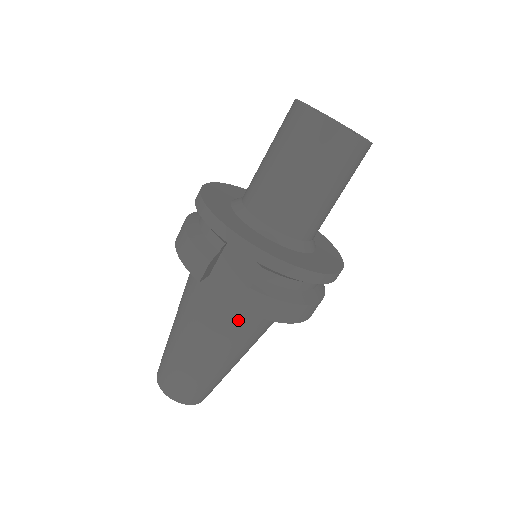
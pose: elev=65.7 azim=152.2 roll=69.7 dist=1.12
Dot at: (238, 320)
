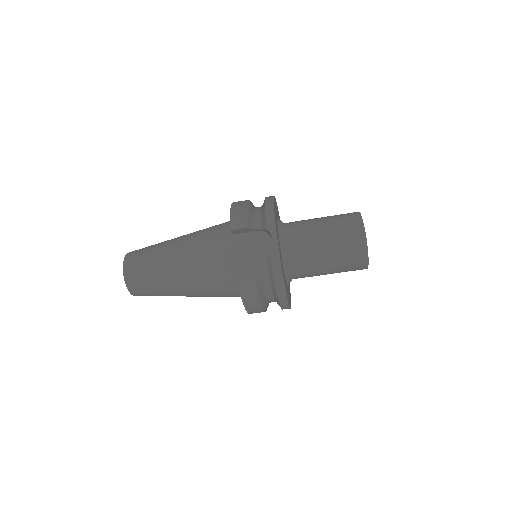
Dot at: (218, 271)
